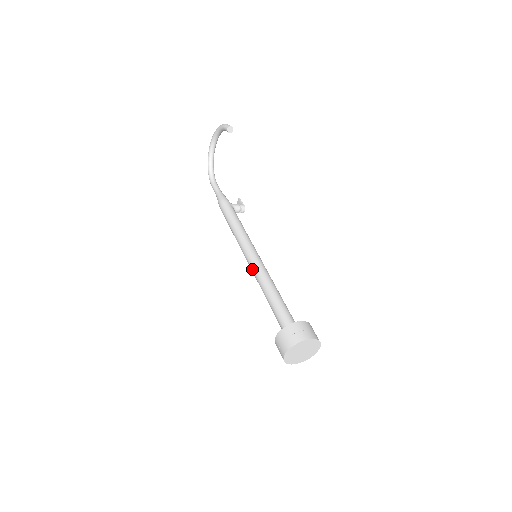
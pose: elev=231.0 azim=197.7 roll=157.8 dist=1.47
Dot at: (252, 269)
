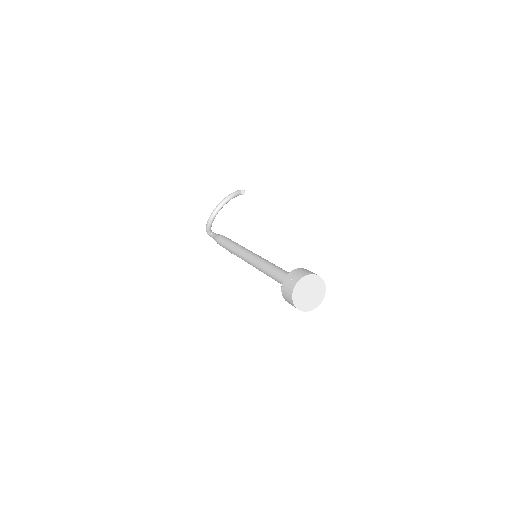
Dot at: (253, 259)
